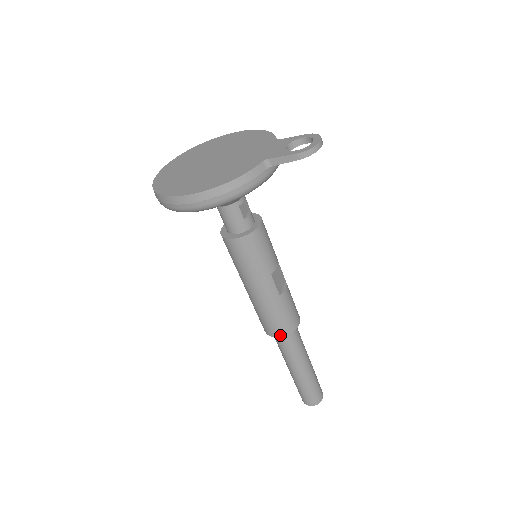
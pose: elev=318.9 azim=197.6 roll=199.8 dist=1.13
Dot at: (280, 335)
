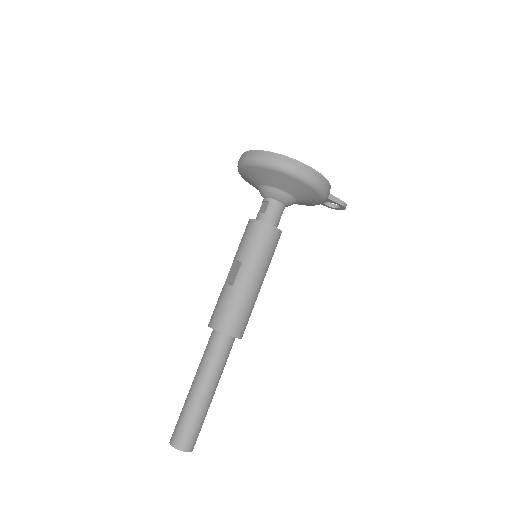
Dot at: (236, 334)
